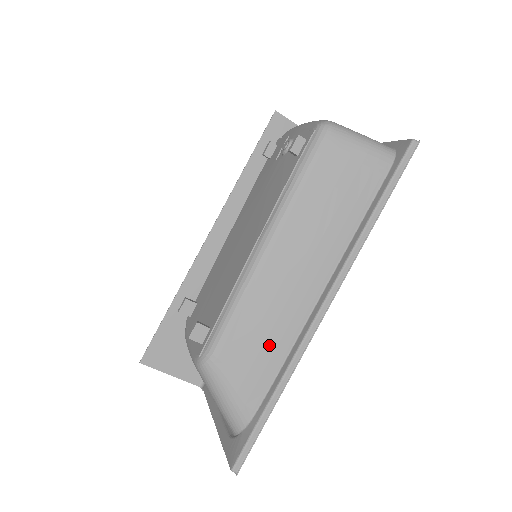
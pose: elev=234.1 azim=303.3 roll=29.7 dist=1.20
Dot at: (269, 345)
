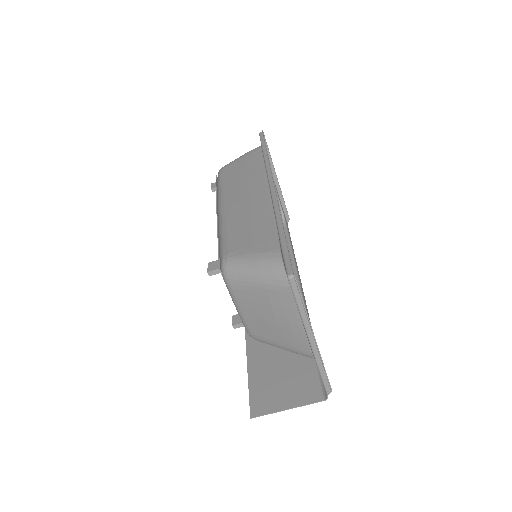
Dot at: (257, 223)
